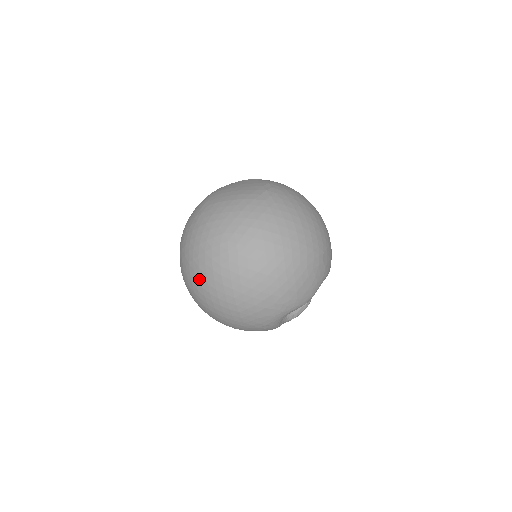
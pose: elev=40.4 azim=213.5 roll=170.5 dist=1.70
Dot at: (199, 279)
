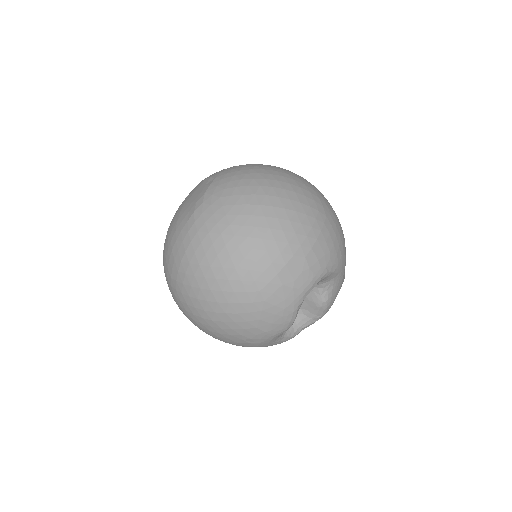
Dot at: occluded
